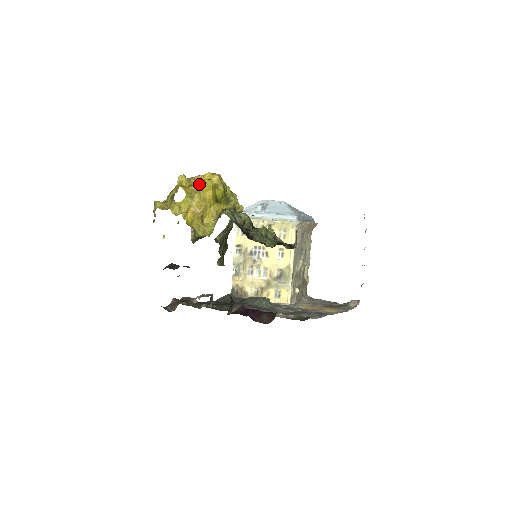
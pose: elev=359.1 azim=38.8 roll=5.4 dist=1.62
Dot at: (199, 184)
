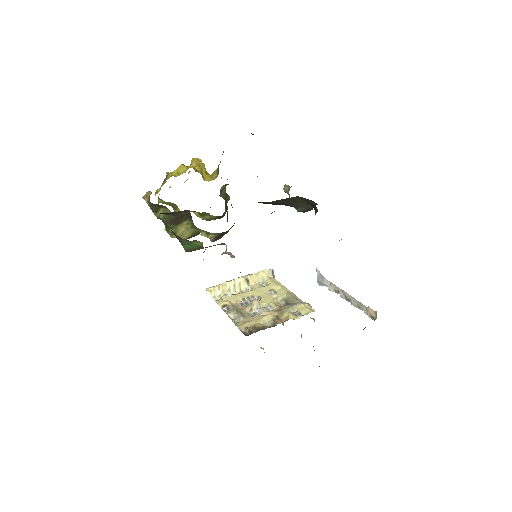
Dot at: occluded
